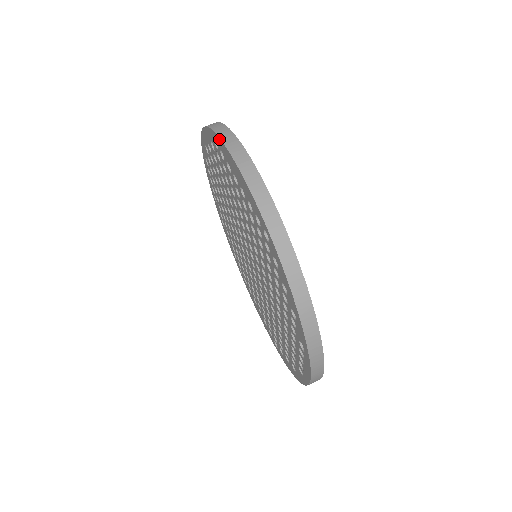
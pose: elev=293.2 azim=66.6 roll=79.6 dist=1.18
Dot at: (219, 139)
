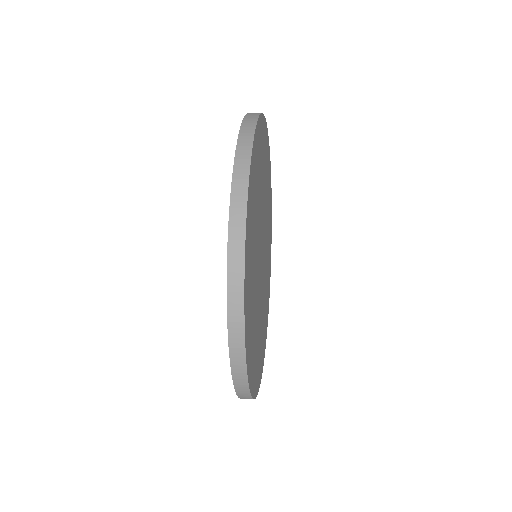
Dot at: occluded
